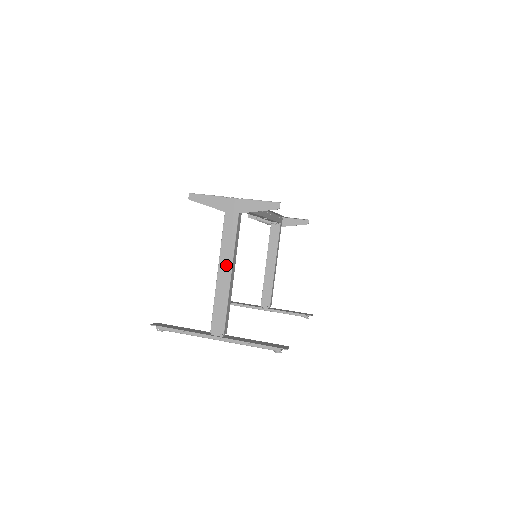
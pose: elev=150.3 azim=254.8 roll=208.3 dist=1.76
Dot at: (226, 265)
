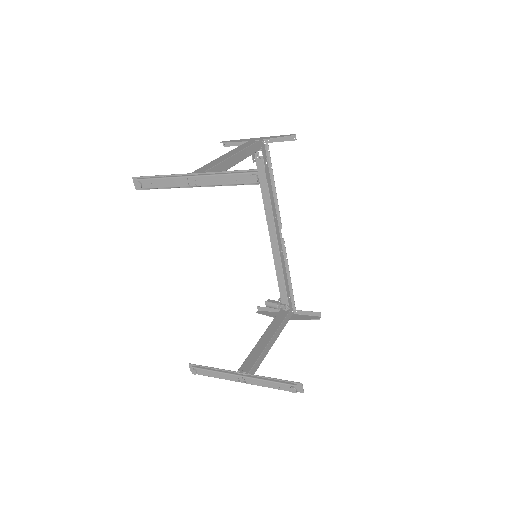
Dot at: (231, 153)
